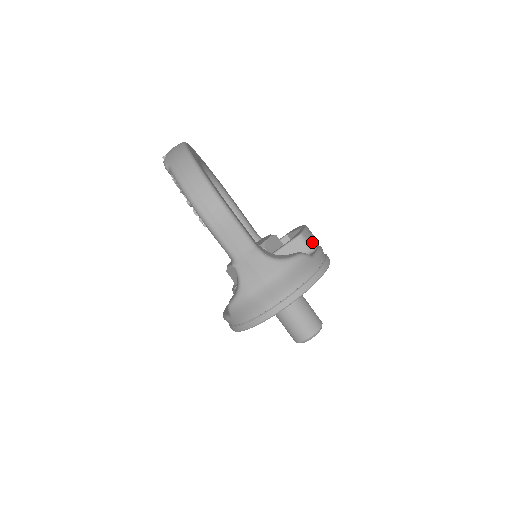
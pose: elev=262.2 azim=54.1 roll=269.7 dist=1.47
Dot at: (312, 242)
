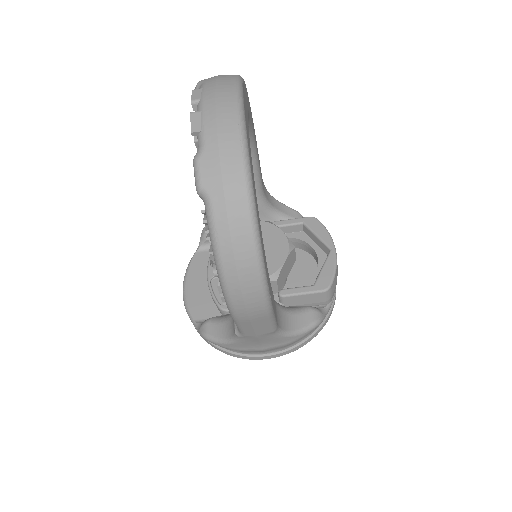
Dot at: (334, 291)
